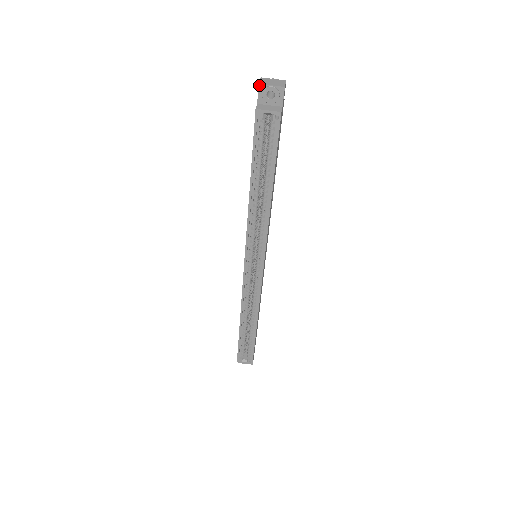
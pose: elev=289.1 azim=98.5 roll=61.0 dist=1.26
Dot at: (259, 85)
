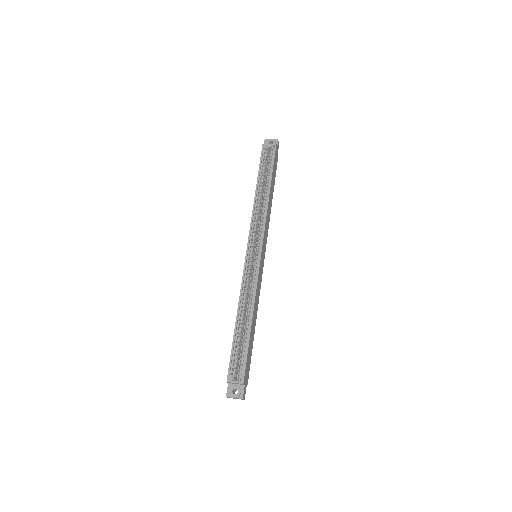
Dot at: (265, 140)
